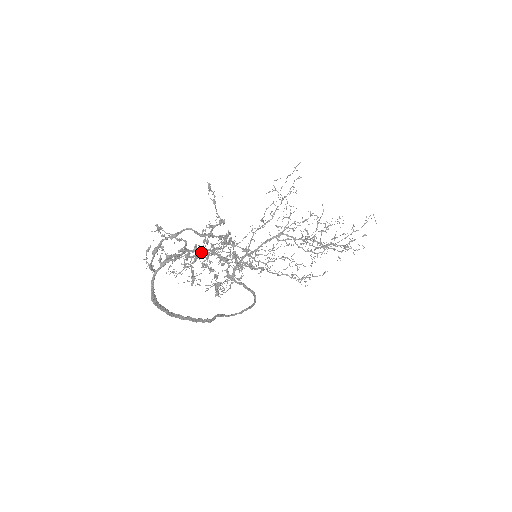
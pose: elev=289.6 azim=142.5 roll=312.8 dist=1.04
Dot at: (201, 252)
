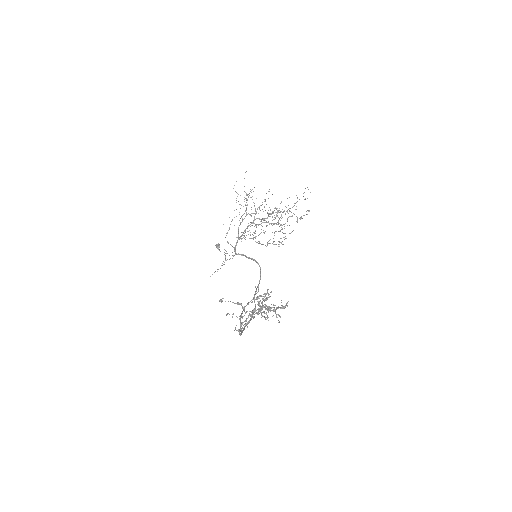
Dot at: (255, 310)
